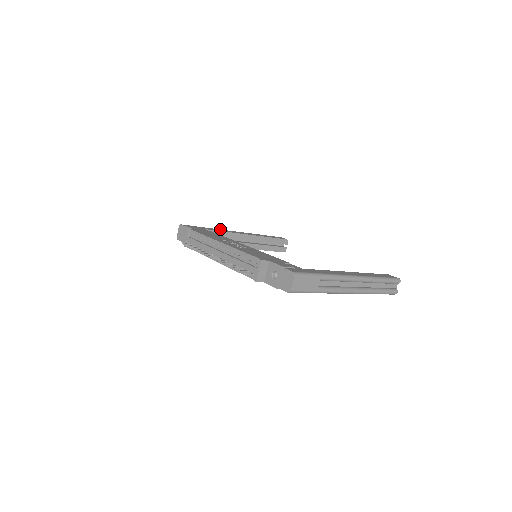
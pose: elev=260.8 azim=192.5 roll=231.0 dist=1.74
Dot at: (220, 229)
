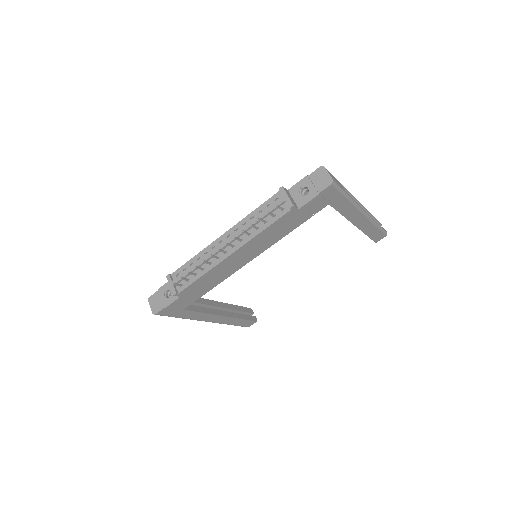
Dot at: occluded
